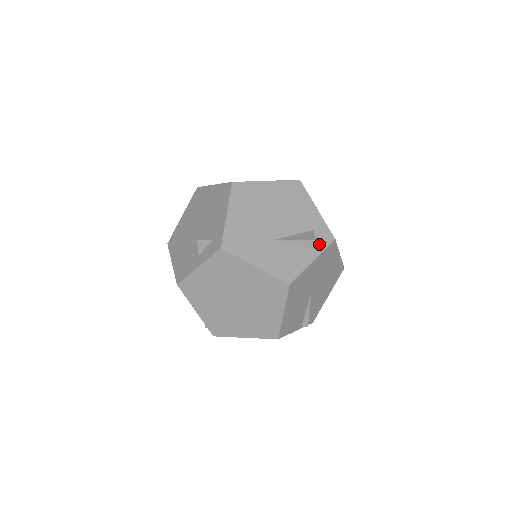
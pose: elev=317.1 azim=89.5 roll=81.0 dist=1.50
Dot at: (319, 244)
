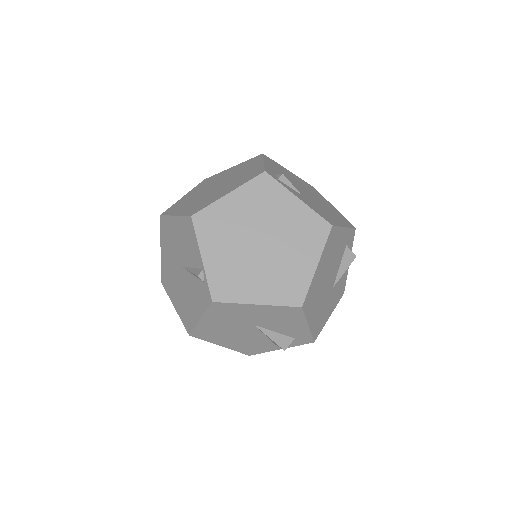
Dot at: (350, 248)
